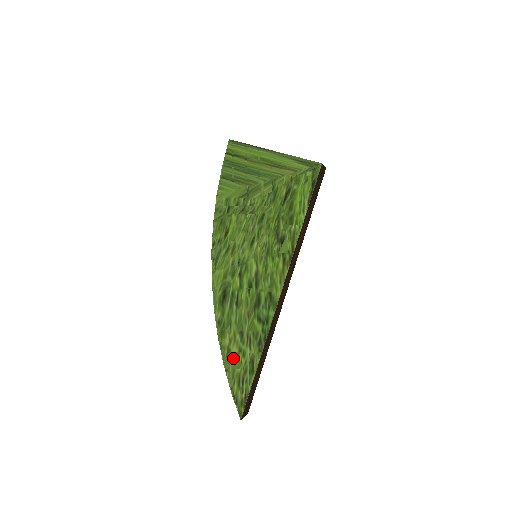
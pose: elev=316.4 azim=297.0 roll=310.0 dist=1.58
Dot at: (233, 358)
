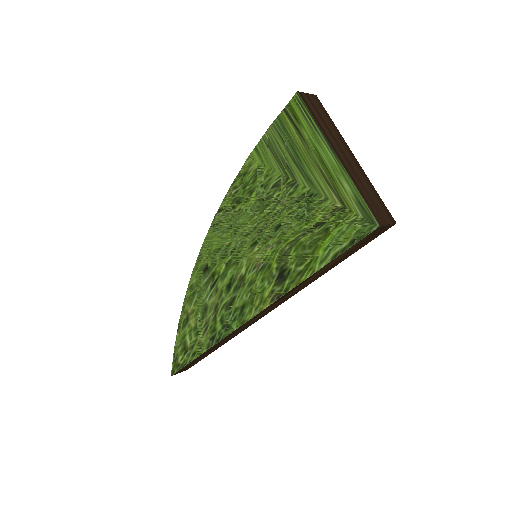
Dot at: (187, 328)
